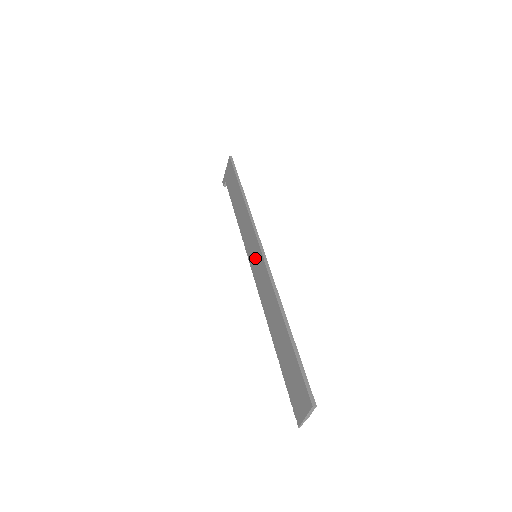
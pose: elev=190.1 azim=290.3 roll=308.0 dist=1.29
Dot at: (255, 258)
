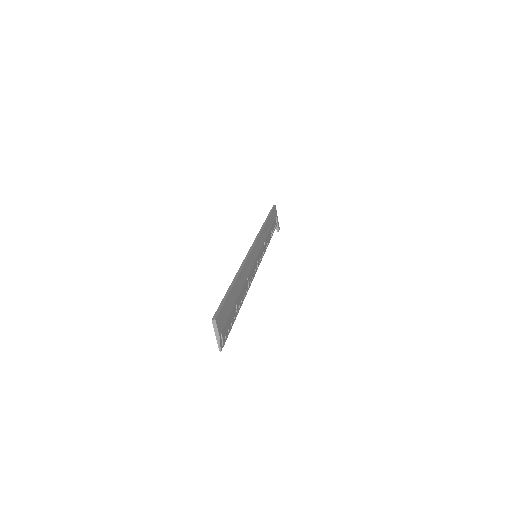
Dot at: occluded
